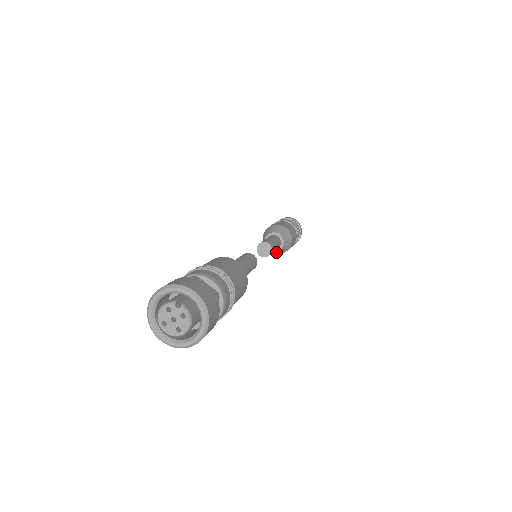
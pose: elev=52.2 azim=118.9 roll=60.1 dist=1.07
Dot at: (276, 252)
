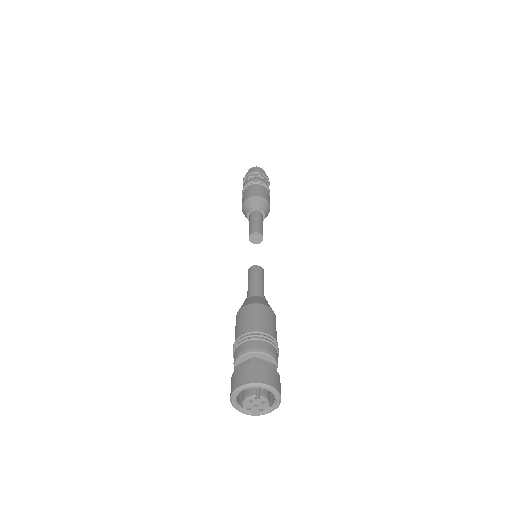
Dot at: occluded
